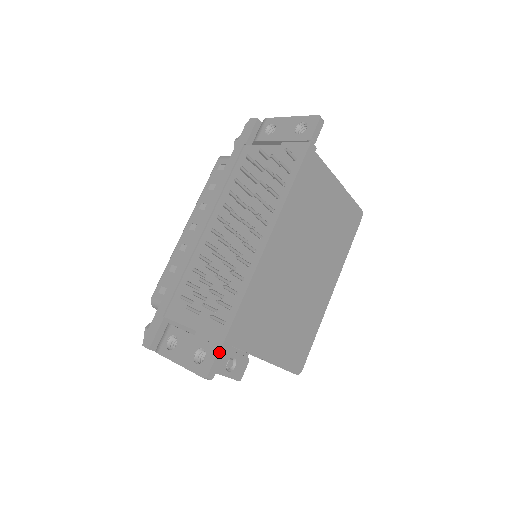
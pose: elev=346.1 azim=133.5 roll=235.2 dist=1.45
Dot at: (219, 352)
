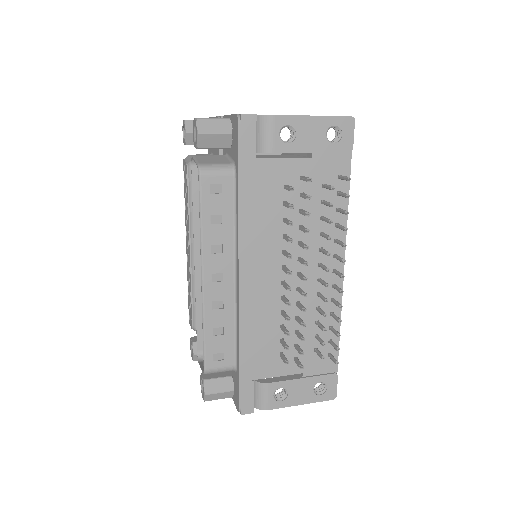
Dot at: (337, 376)
